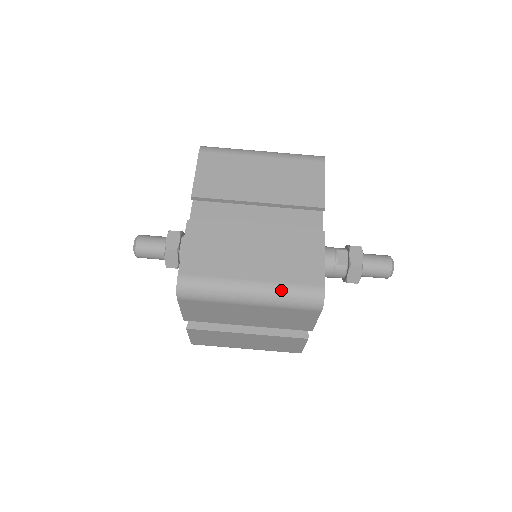
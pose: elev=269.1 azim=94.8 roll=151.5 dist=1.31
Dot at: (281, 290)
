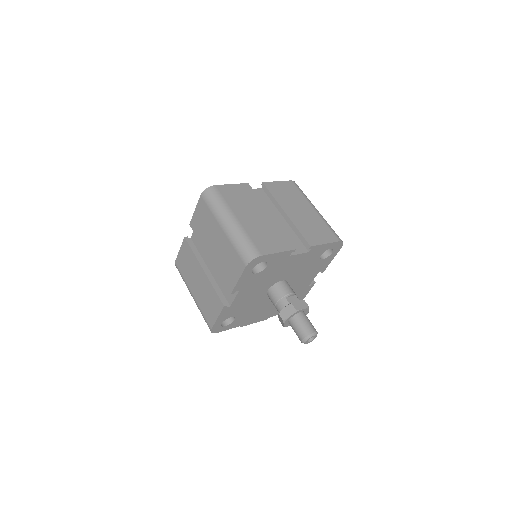
Dot at: (243, 234)
